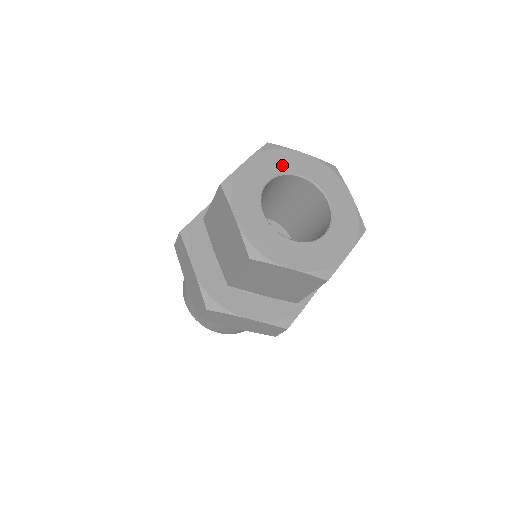
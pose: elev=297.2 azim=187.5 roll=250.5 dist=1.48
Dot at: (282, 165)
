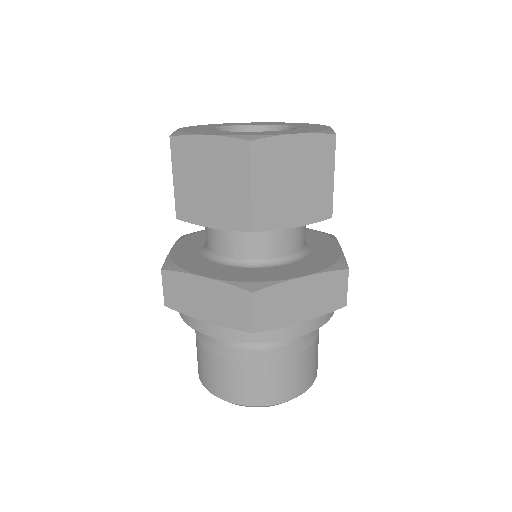
Dot at: (213, 126)
